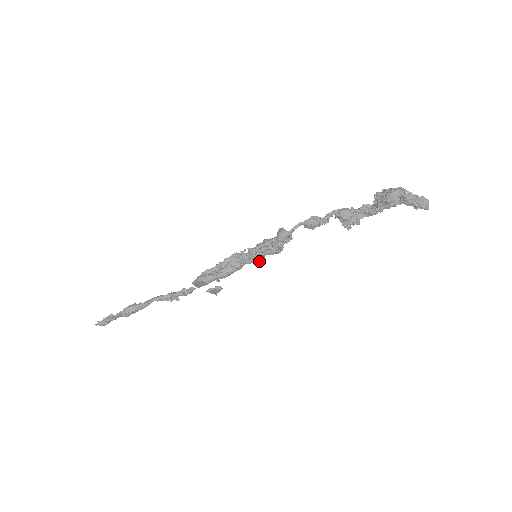
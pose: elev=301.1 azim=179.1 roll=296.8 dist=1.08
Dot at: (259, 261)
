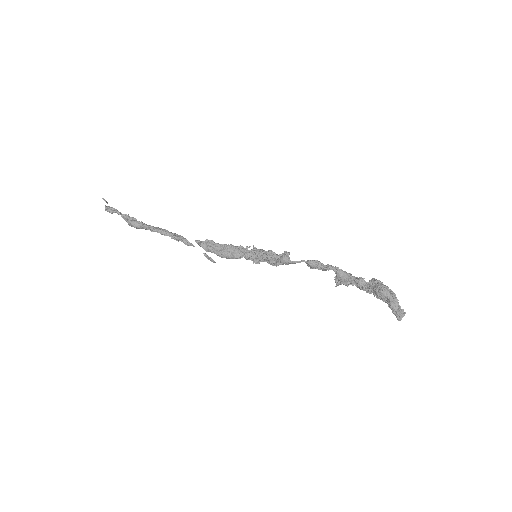
Dot at: occluded
